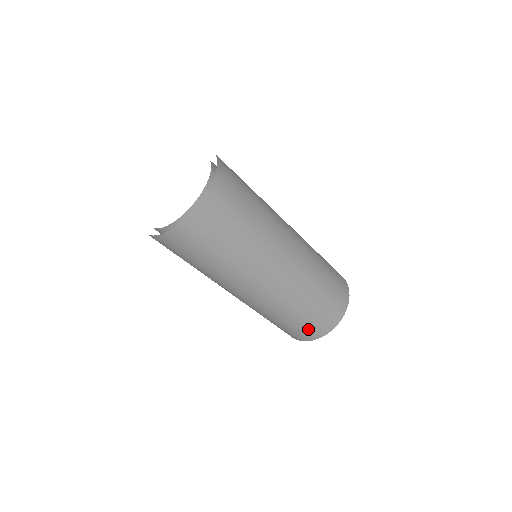
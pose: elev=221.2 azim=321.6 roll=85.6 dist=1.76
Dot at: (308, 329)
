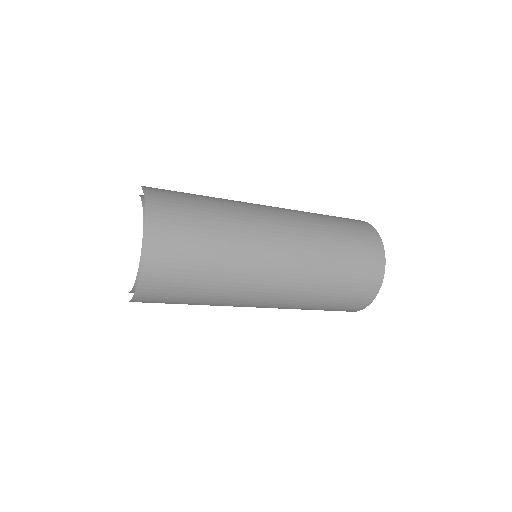
Dot at: (344, 308)
